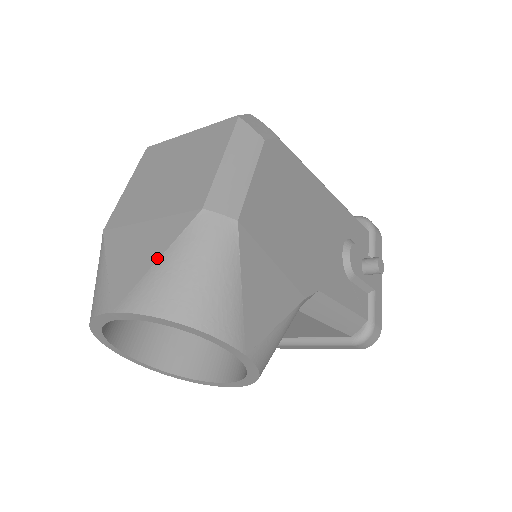
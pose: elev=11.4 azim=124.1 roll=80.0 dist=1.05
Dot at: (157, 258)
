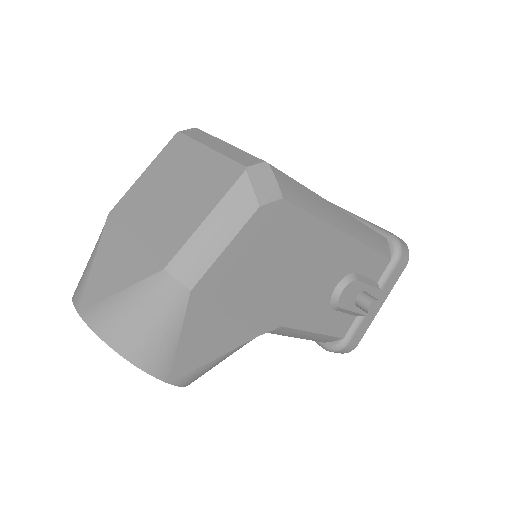
Dot at: (119, 290)
